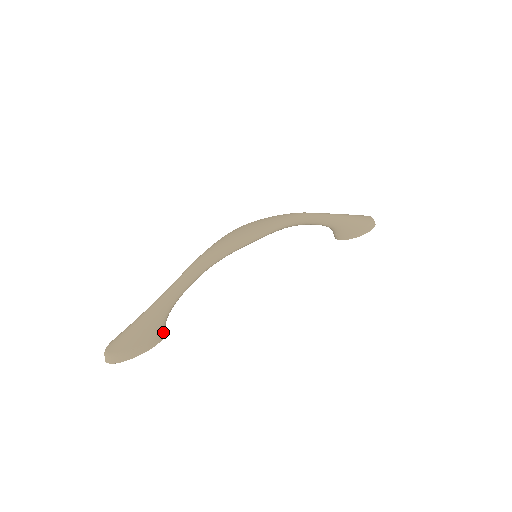
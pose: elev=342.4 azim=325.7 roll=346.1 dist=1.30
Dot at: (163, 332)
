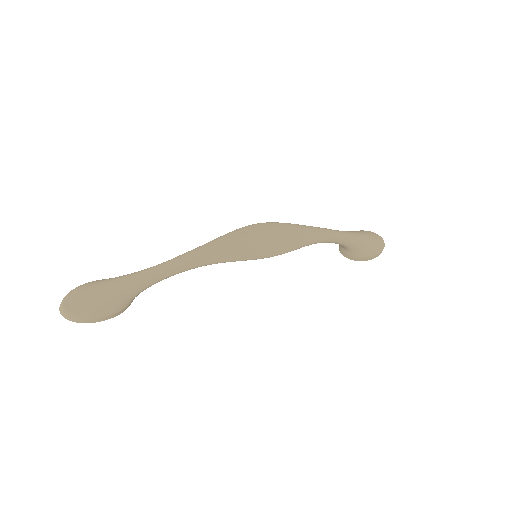
Dot at: (129, 305)
